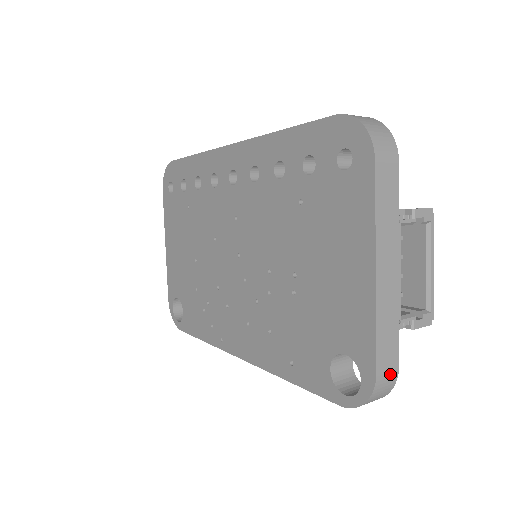
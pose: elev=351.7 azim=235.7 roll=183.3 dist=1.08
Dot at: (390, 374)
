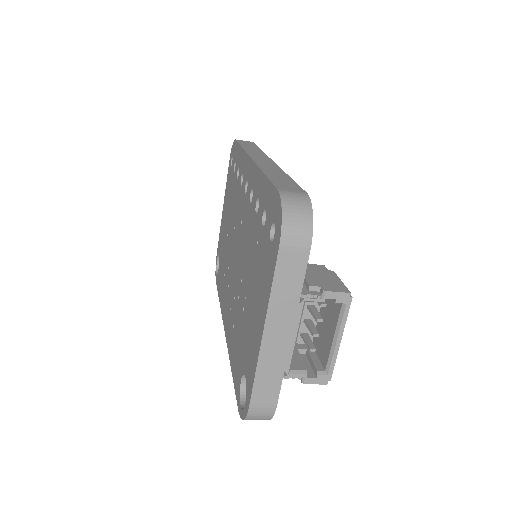
Dot at: (265, 409)
